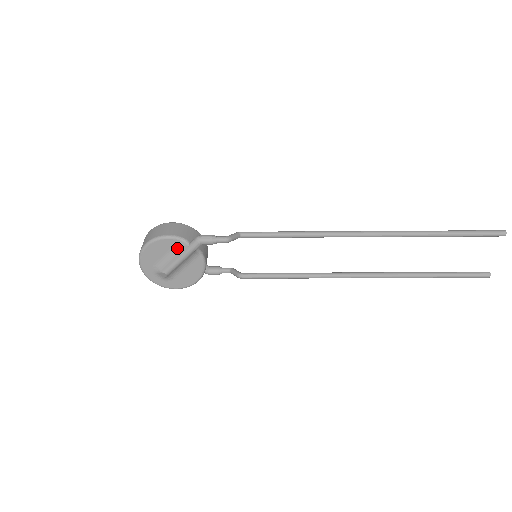
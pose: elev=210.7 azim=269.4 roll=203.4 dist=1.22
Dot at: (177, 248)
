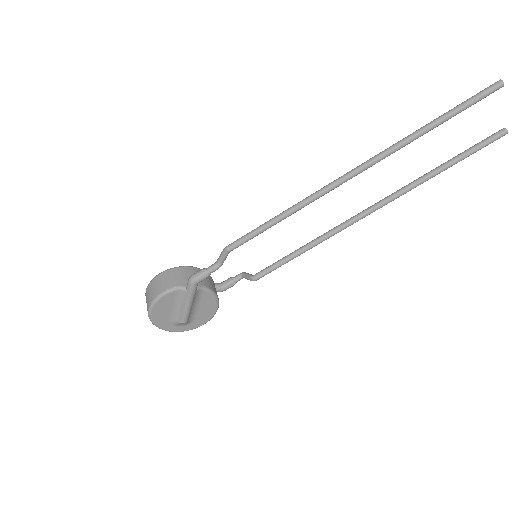
Dot at: (178, 298)
